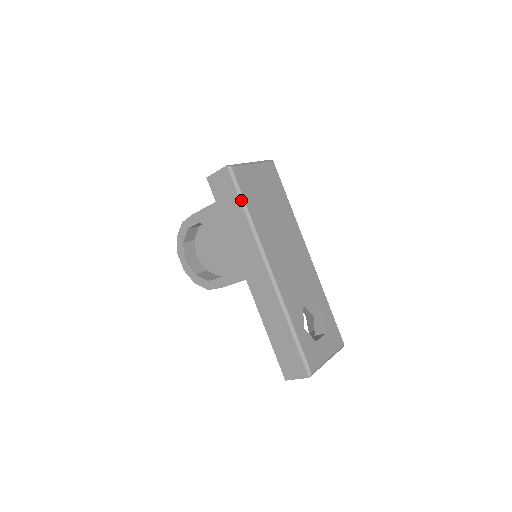
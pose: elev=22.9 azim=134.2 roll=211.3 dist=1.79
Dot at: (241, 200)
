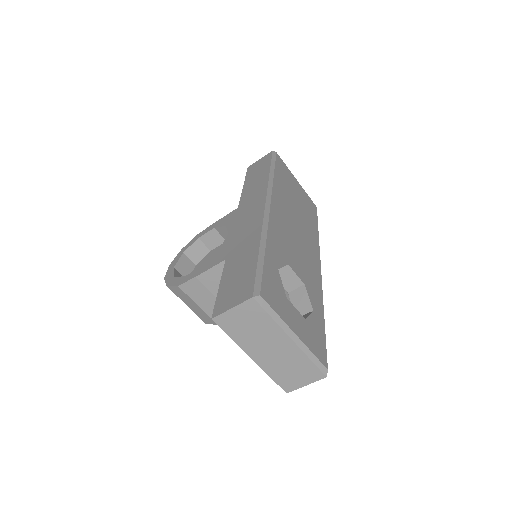
Dot at: (272, 166)
